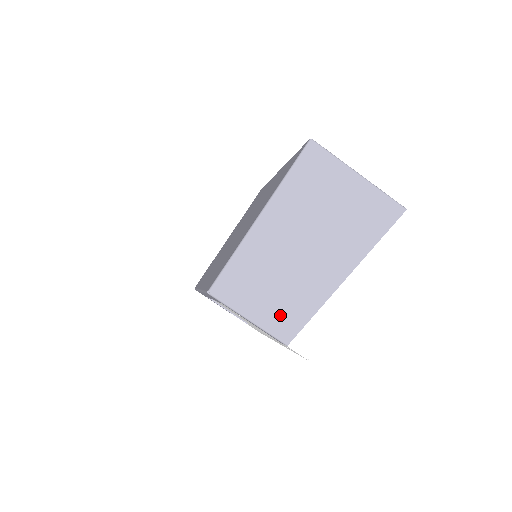
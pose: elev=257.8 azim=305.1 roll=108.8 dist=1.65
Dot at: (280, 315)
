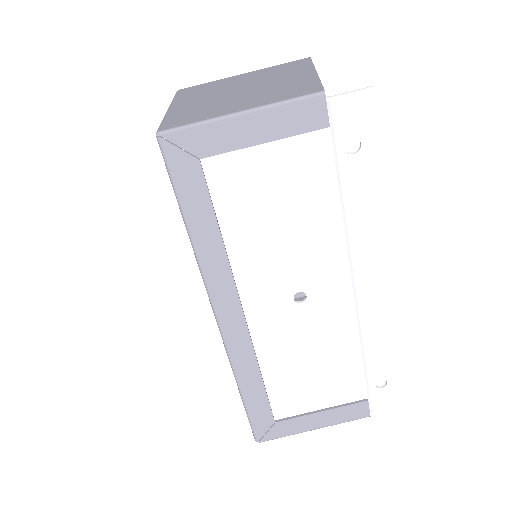
Dot at: (278, 96)
